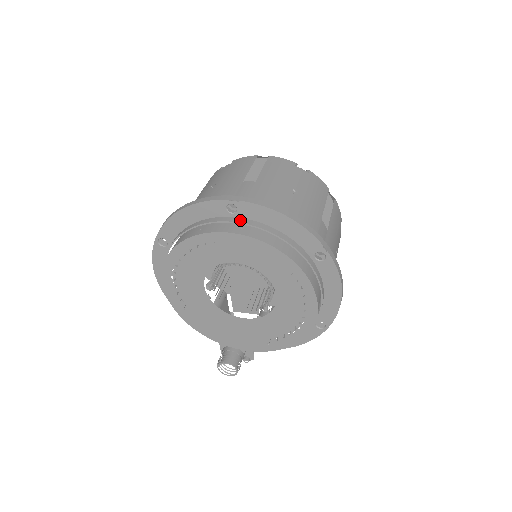
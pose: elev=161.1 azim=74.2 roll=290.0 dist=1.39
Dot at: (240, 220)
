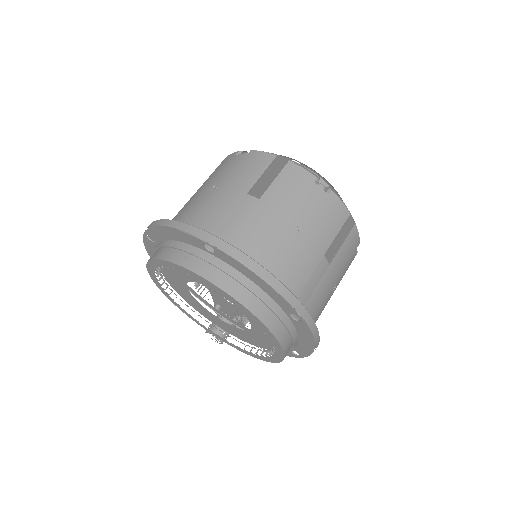
Dot at: (216, 262)
